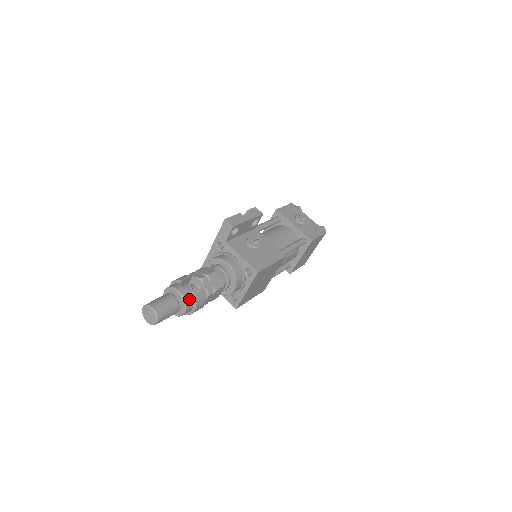
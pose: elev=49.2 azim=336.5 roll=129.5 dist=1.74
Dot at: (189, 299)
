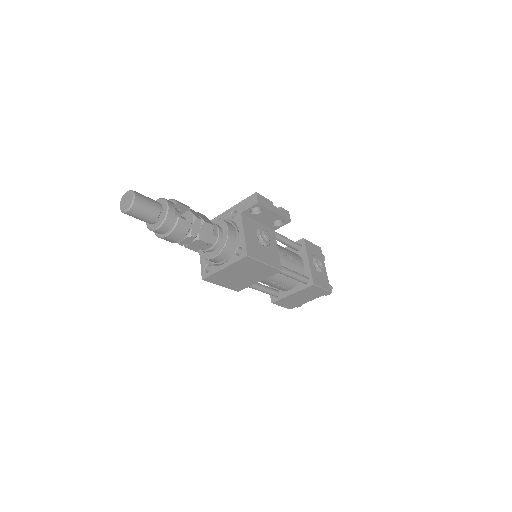
Dot at: (171, 220)
